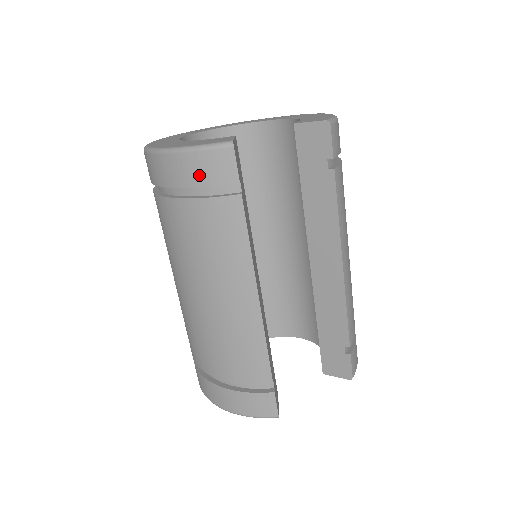
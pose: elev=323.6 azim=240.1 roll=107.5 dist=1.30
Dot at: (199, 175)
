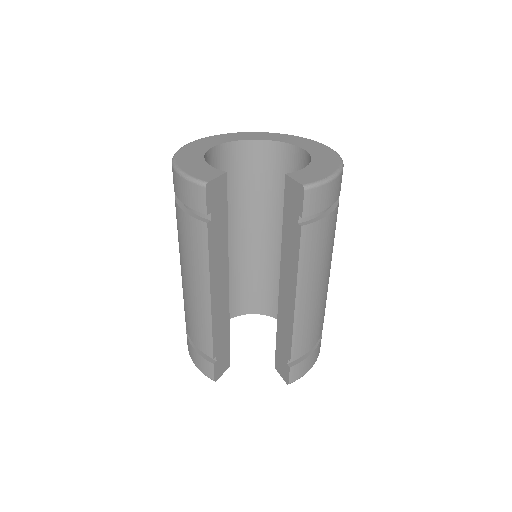
Dot at: (185, 196)
